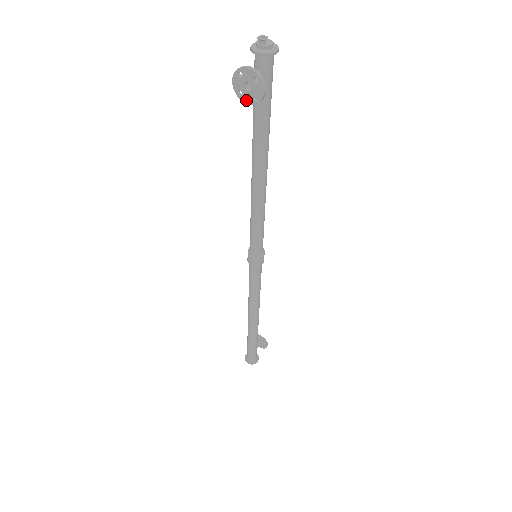
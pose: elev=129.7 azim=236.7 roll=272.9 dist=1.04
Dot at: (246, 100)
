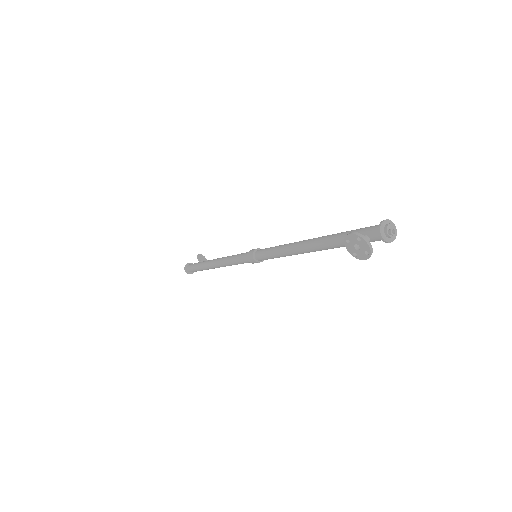
Dot at: (348, 247)
